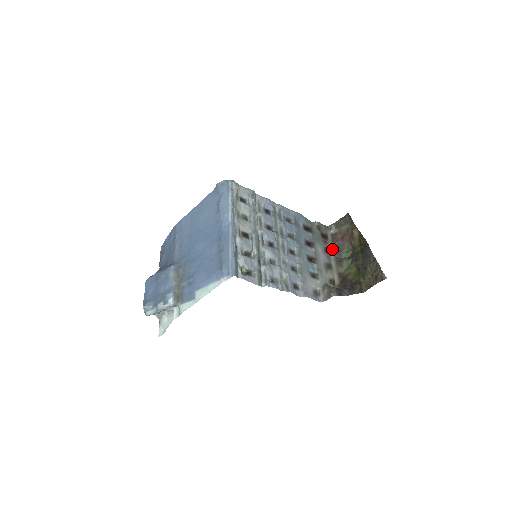
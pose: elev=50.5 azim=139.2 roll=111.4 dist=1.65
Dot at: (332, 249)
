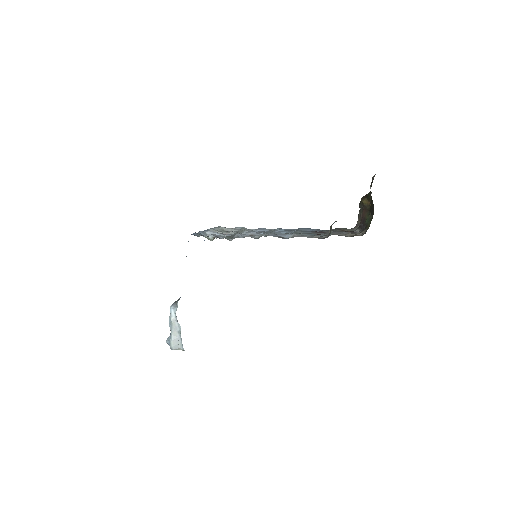
Dot at: (358, 230)
